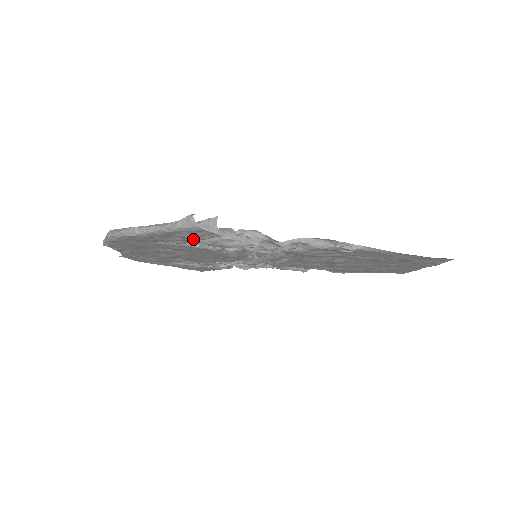
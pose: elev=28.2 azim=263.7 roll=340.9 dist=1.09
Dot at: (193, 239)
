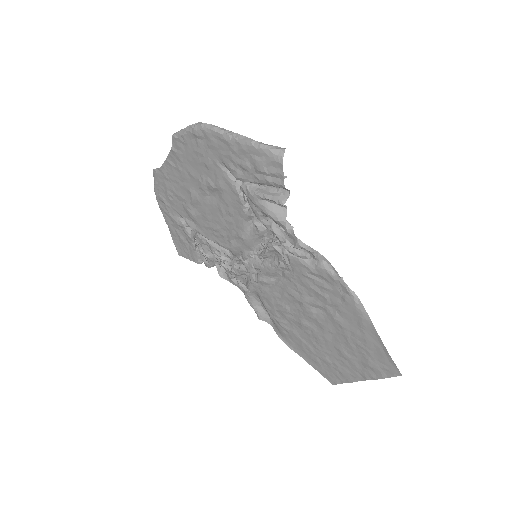
Dot at: (256, 175)
